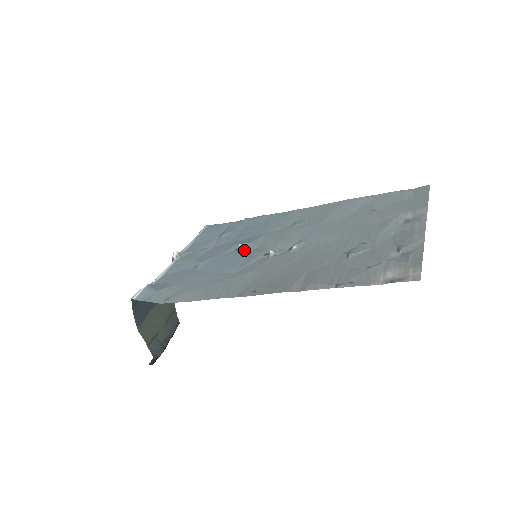
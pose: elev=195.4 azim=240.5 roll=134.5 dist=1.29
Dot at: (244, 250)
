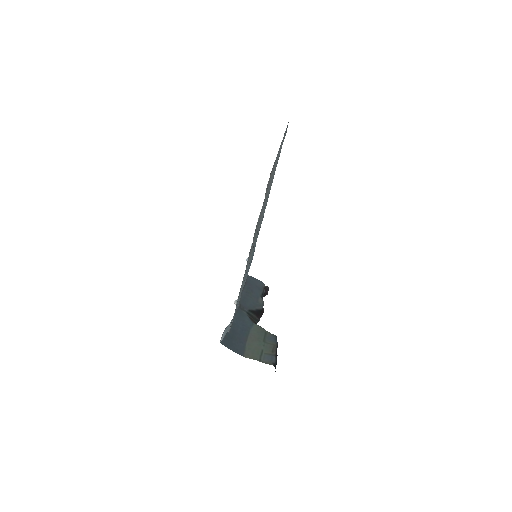
Dot at: occluded
